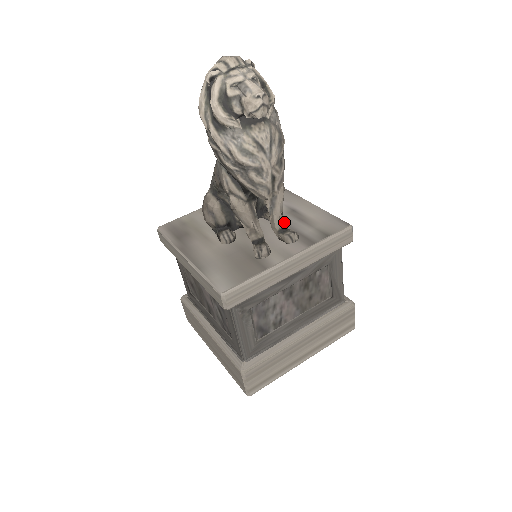
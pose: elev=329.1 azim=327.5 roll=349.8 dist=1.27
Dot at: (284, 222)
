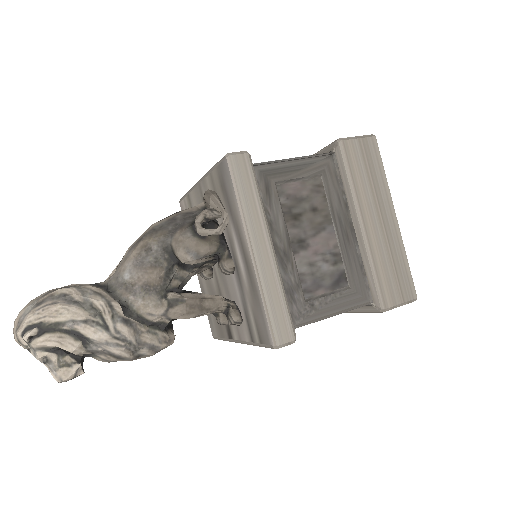
Dot at: (235, 282)
